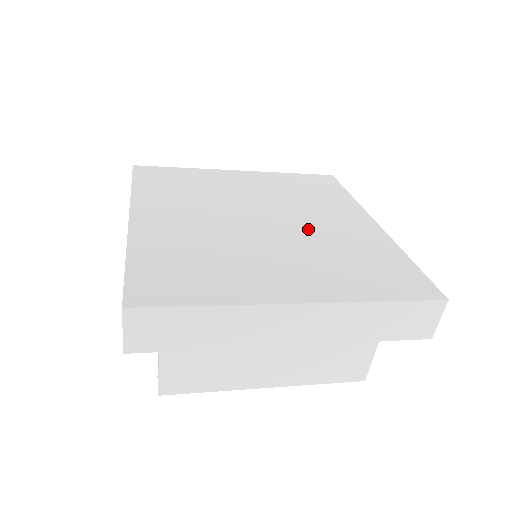
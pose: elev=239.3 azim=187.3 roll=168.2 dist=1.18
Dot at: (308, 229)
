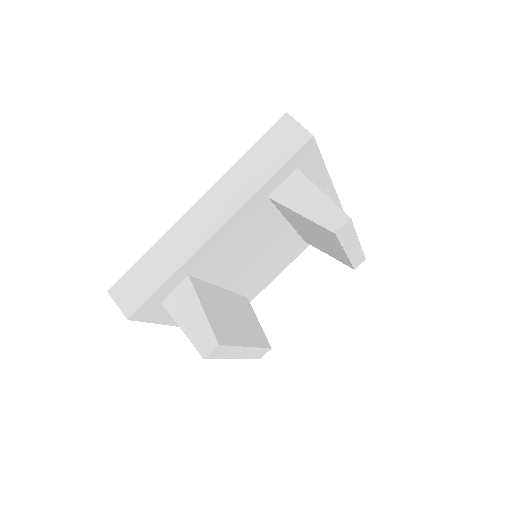
Dot at: occluded
